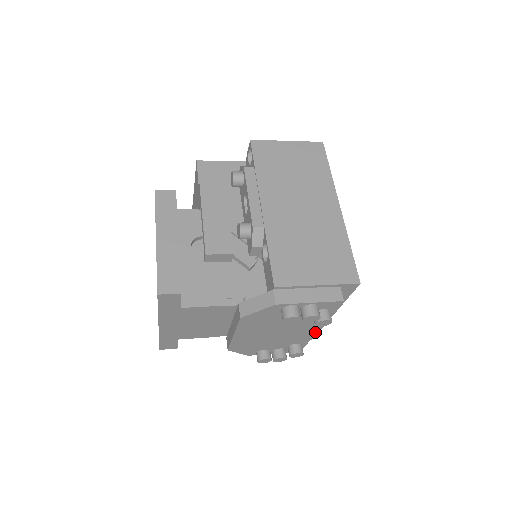
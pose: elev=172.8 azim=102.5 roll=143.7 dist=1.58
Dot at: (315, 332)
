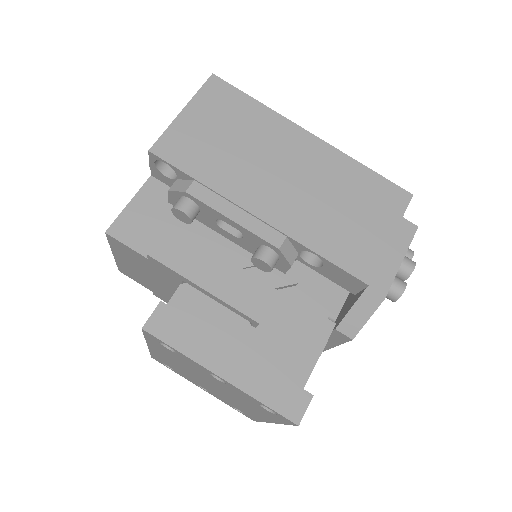
Dot at: occluded
